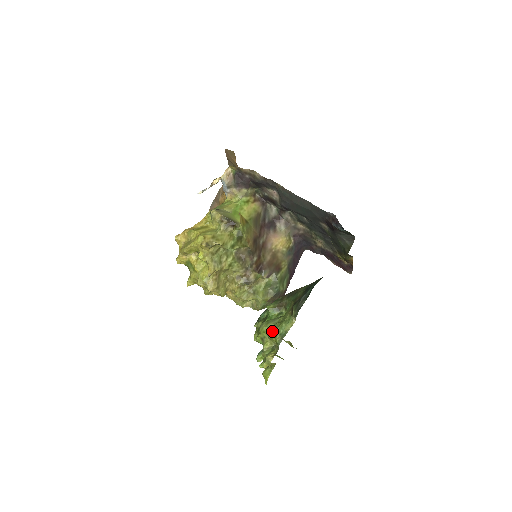
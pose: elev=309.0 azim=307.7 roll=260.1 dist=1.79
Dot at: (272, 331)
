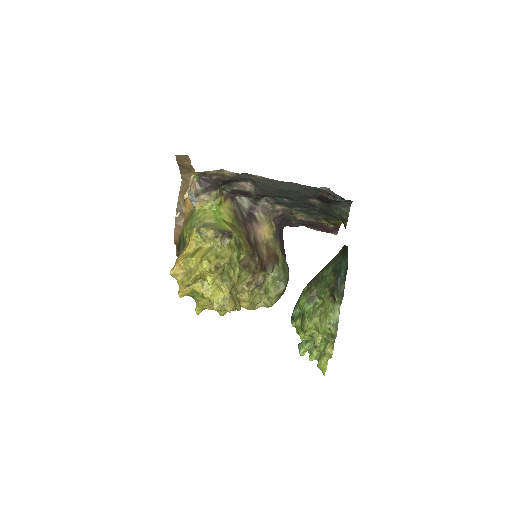
Dot at: (321, 325)
